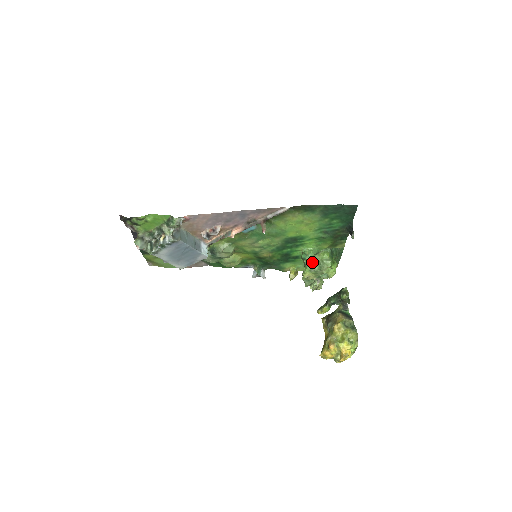
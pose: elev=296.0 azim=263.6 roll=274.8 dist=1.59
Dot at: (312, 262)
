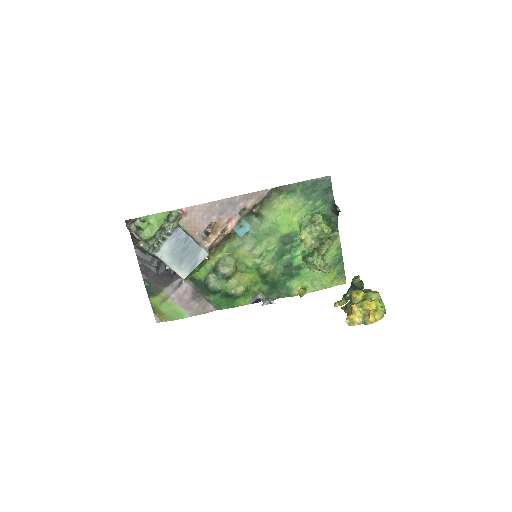
Dot at: (304, 223)
